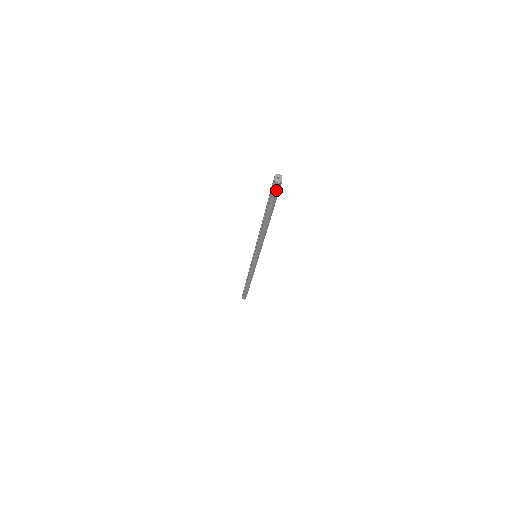
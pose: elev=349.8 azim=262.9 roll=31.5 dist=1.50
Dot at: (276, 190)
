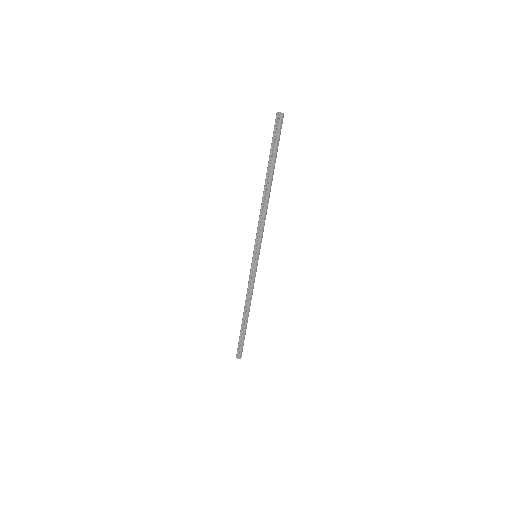
Dot at: (281, 127)
